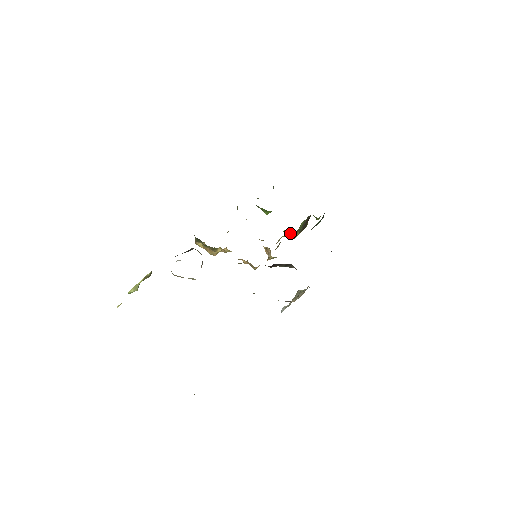
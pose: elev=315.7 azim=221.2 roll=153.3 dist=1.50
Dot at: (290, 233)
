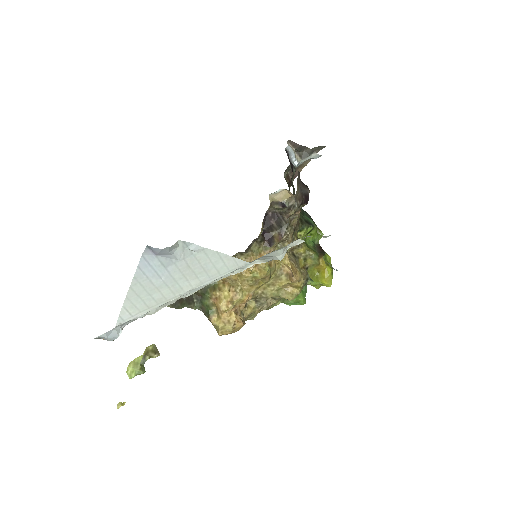
Dot at: (323, 275)
